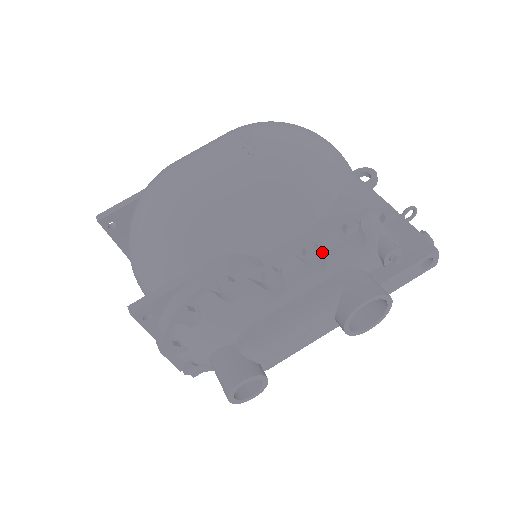
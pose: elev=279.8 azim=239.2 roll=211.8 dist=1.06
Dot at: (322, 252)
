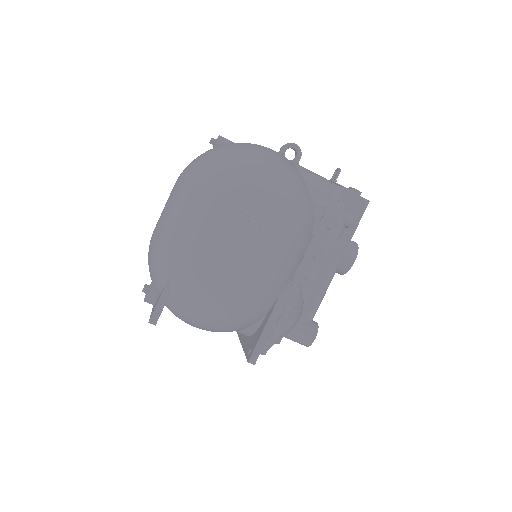
Dot at: (318, 247)
